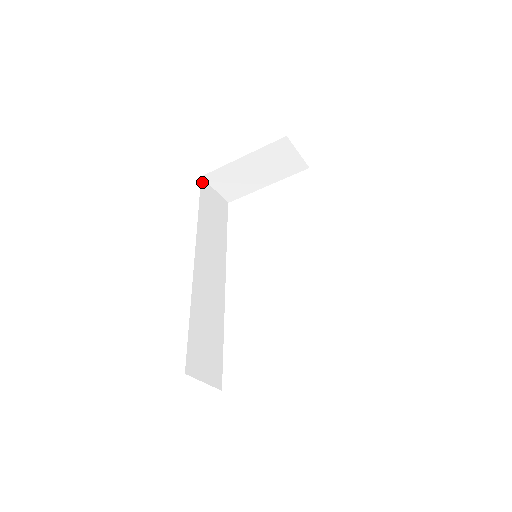
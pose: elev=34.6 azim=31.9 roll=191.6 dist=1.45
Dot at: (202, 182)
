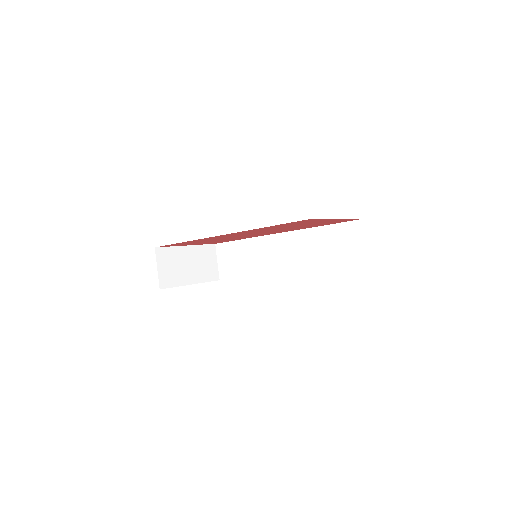
Dot at: occluded
